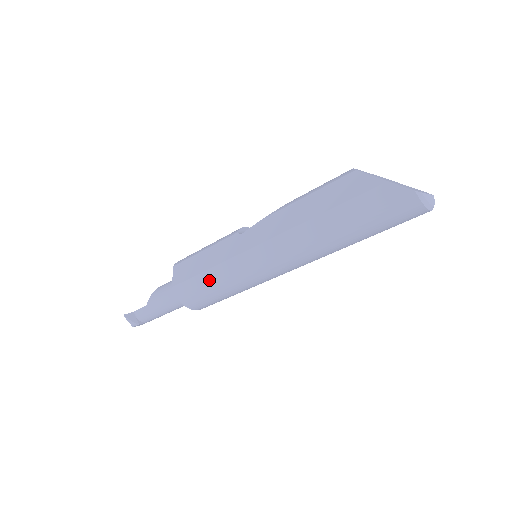
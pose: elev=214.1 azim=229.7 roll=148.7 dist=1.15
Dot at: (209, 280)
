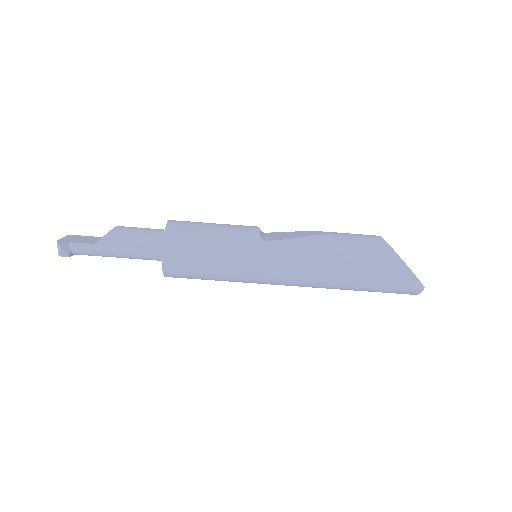
Dot at: (213, 268)
